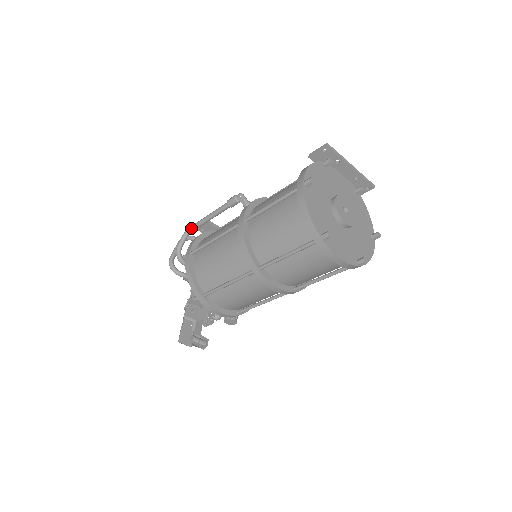
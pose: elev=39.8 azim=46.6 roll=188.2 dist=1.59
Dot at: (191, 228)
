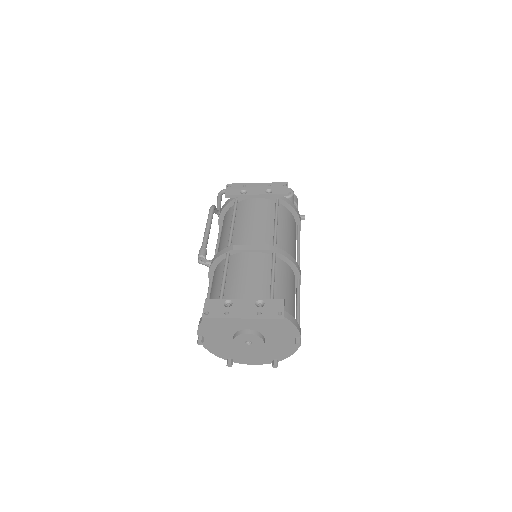
Dot at: occluded
